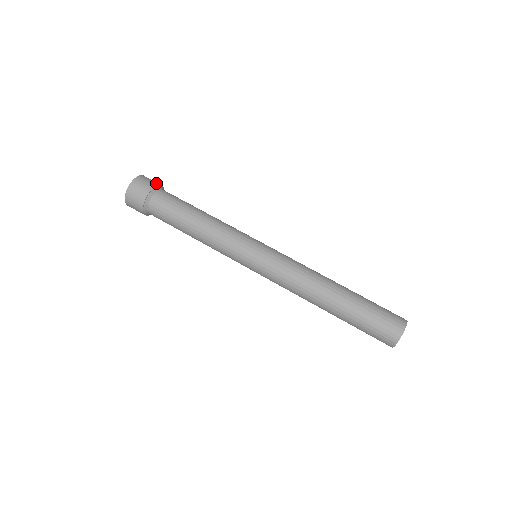
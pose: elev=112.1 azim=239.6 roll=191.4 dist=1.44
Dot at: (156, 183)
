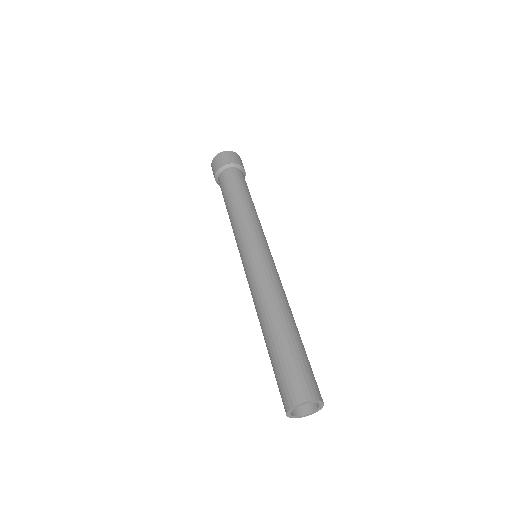
Dot at: (245, 175)
